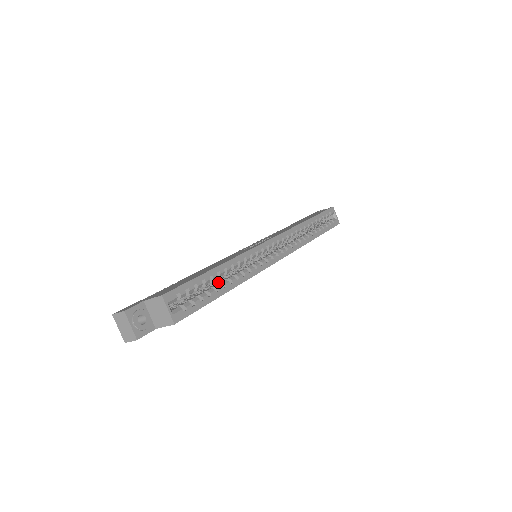
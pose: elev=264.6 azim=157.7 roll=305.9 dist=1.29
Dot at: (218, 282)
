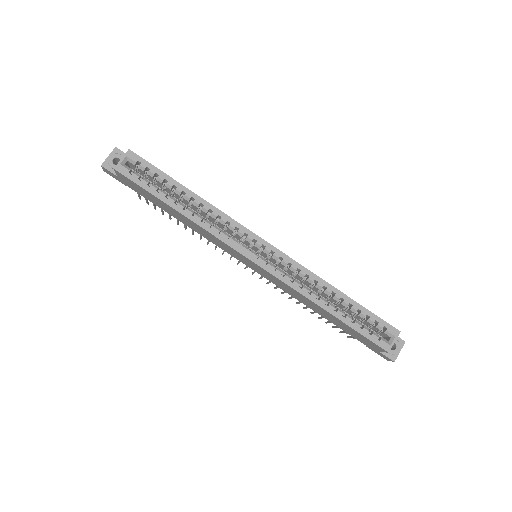
Dot at: occluded
